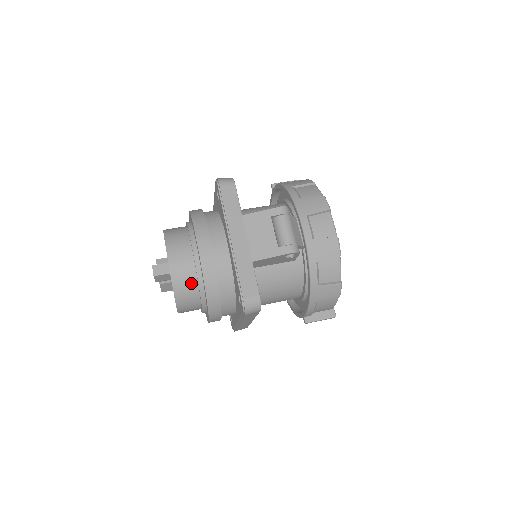
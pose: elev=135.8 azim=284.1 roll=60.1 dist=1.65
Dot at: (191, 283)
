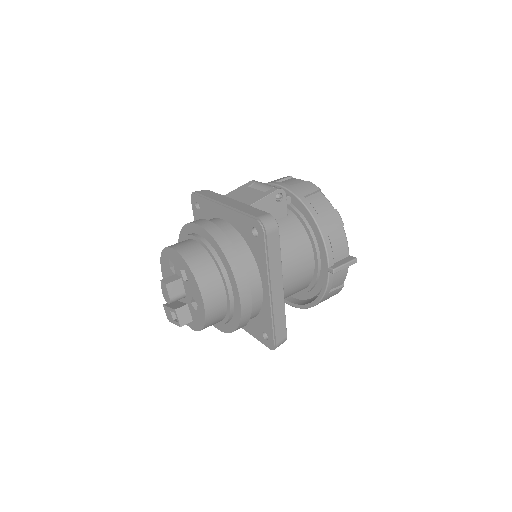
Dot at: (204, 258)
